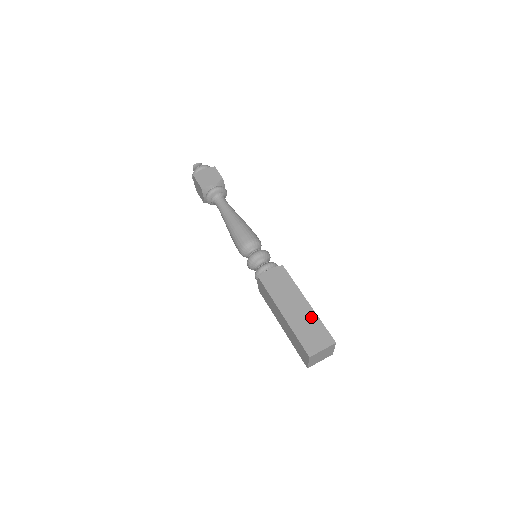
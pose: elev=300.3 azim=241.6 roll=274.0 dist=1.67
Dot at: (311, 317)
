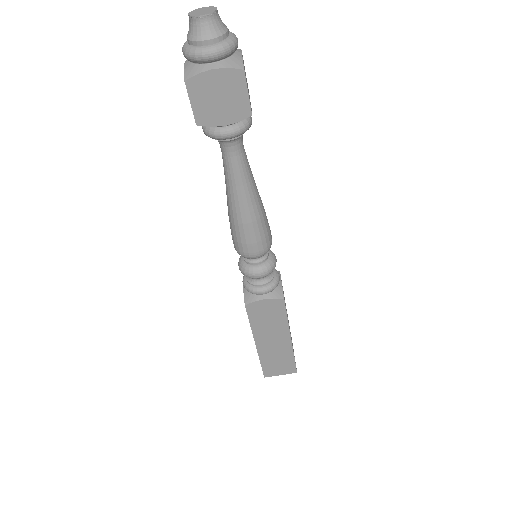
Dot at: (286, 352)
